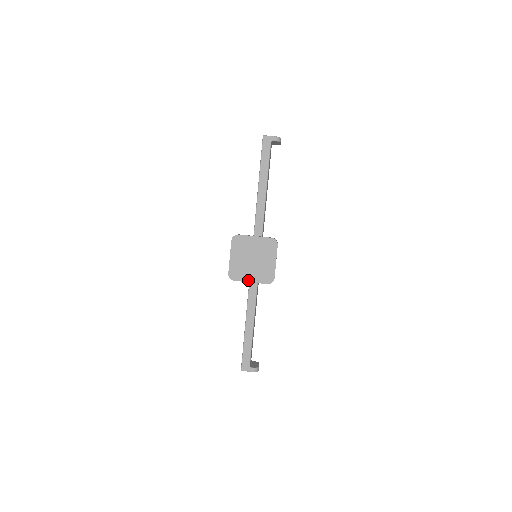
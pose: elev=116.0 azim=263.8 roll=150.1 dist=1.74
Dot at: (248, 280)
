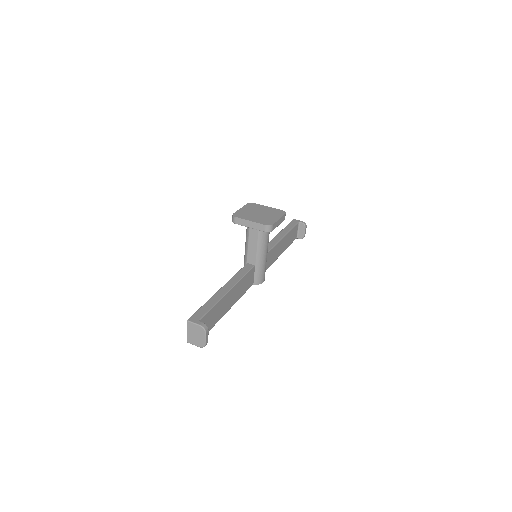
Dot at: (249, 220)
